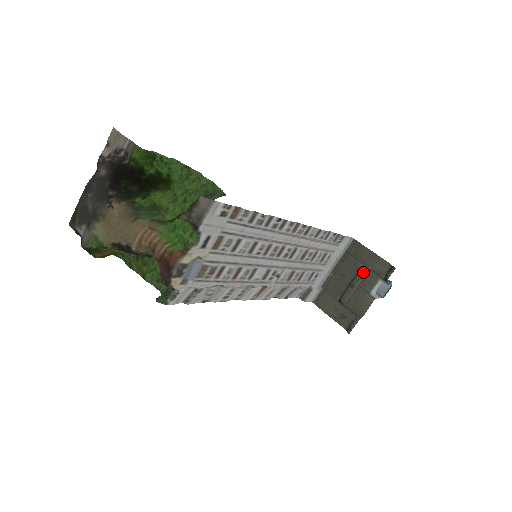
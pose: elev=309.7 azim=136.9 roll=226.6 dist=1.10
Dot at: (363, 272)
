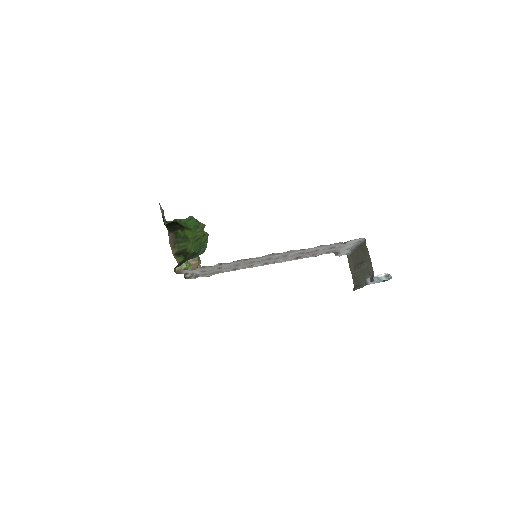
Dot at: (363, 265)
